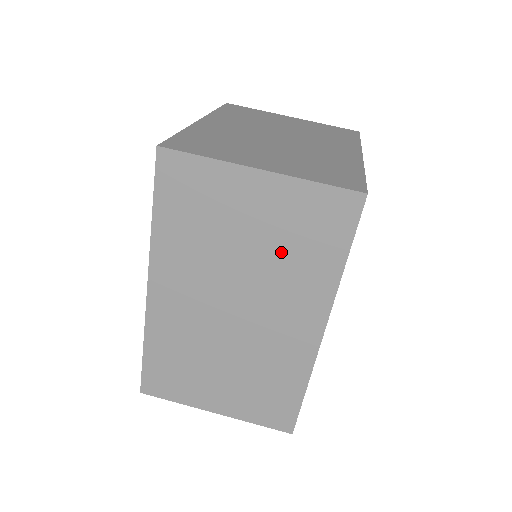
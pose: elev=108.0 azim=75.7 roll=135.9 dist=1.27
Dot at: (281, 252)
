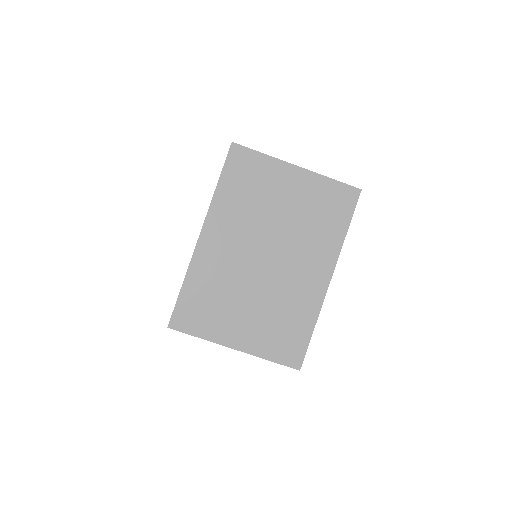
Dot at: occluded
